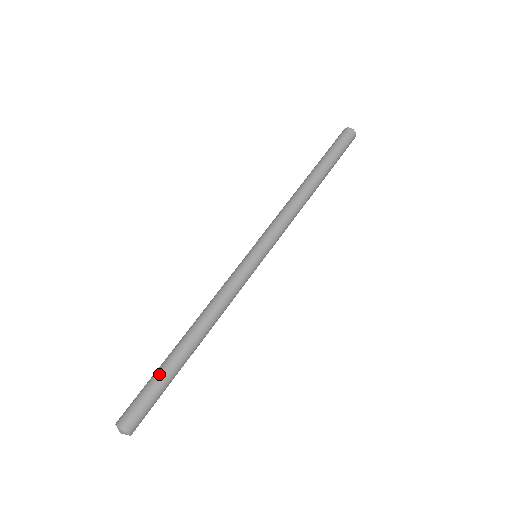
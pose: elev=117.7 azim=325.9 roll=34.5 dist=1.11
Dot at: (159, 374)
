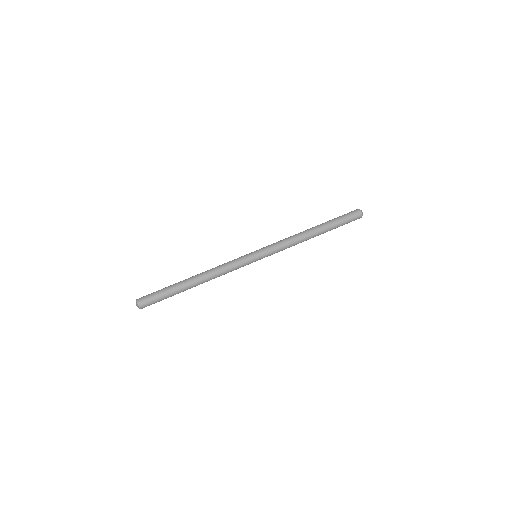
Dot at: (168, 286)
